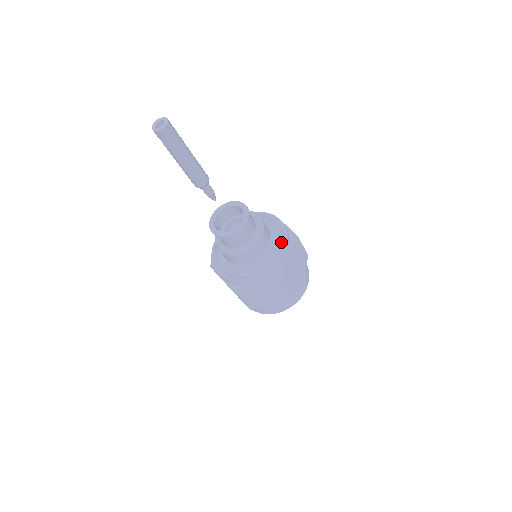
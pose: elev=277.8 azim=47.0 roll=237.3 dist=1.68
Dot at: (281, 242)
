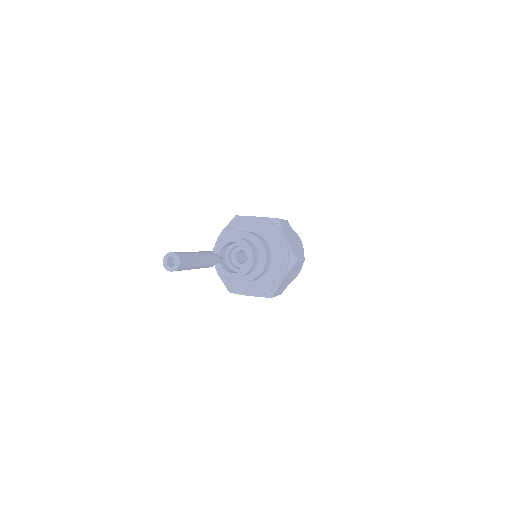
Dot at: (279, 271)
